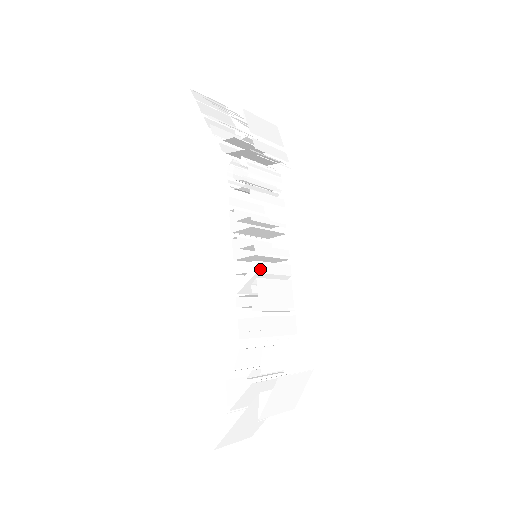
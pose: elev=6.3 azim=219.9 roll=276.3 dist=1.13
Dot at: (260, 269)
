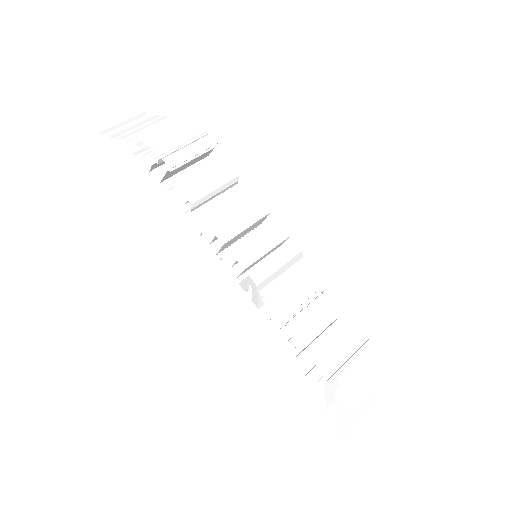
Dot at: (259, 278)
